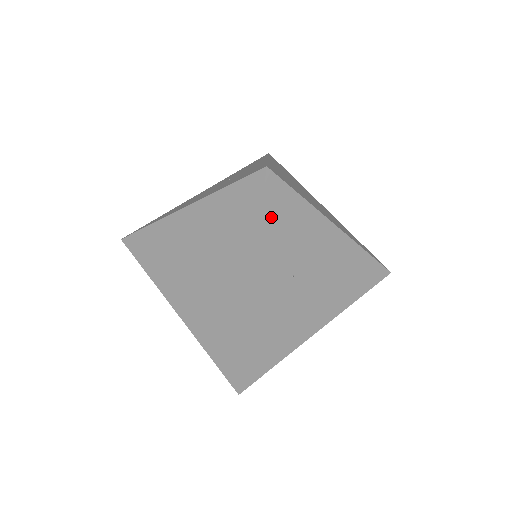
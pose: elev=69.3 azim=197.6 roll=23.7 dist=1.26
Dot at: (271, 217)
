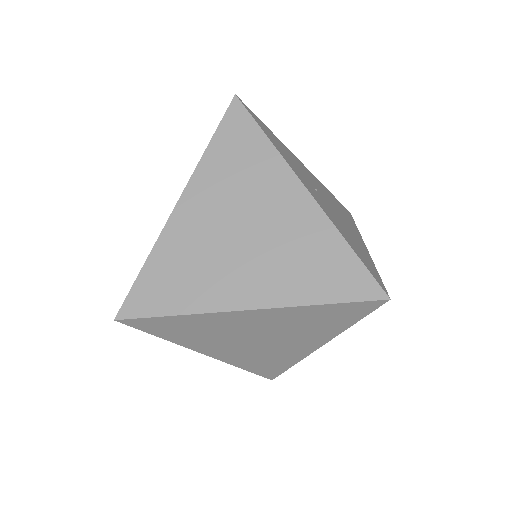
Dot at: (267, 134)
